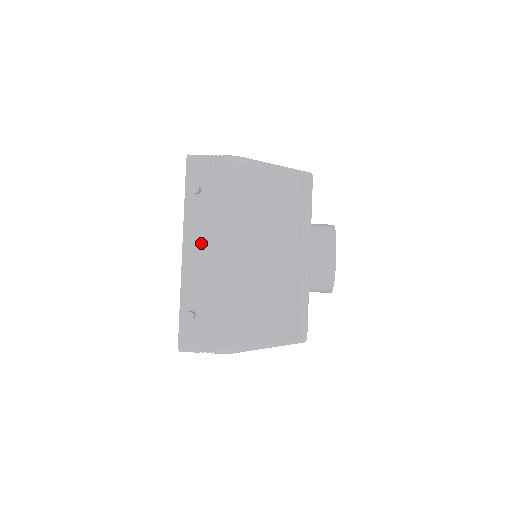
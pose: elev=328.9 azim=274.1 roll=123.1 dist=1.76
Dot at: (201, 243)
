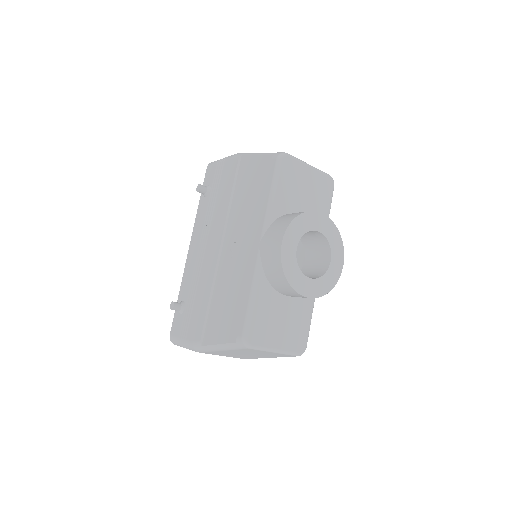
Dot at: (199, 239)
